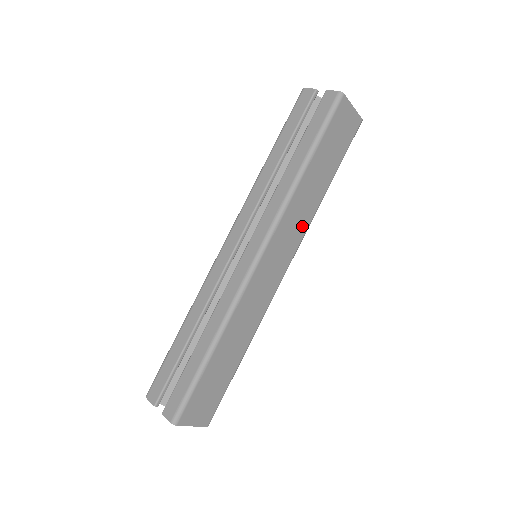
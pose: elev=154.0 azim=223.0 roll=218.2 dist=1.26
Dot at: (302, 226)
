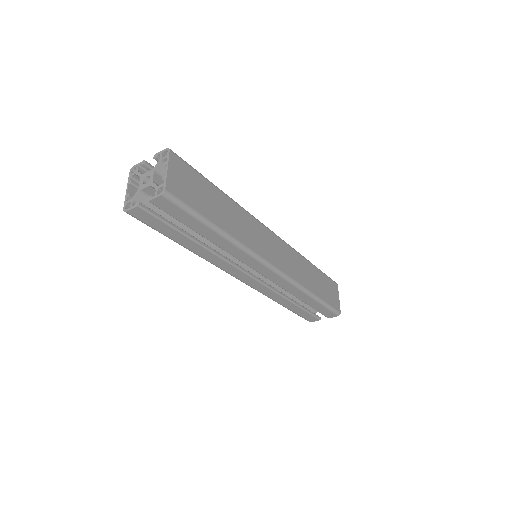
Dot at: (295, 274)
